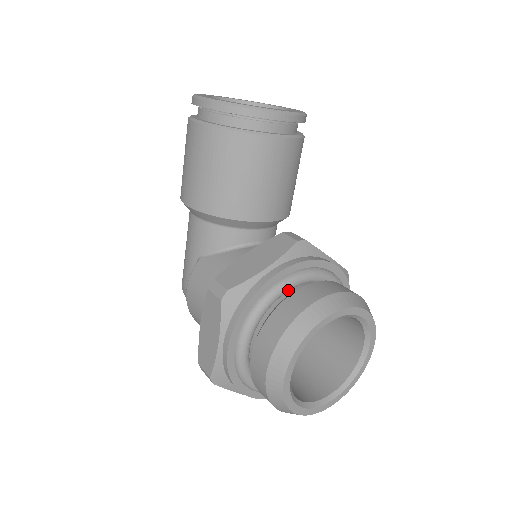
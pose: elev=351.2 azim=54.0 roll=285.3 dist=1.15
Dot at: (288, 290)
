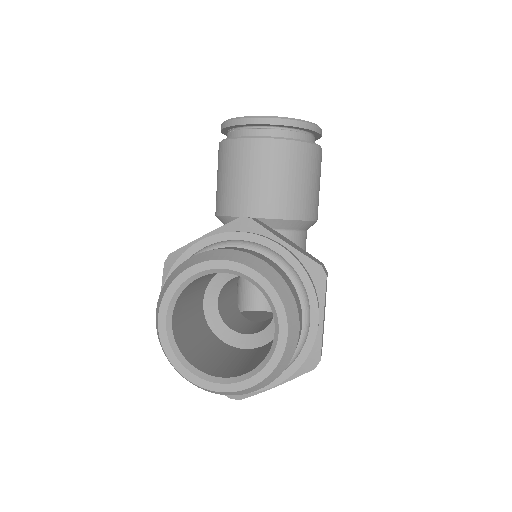
Dot at: occluded
